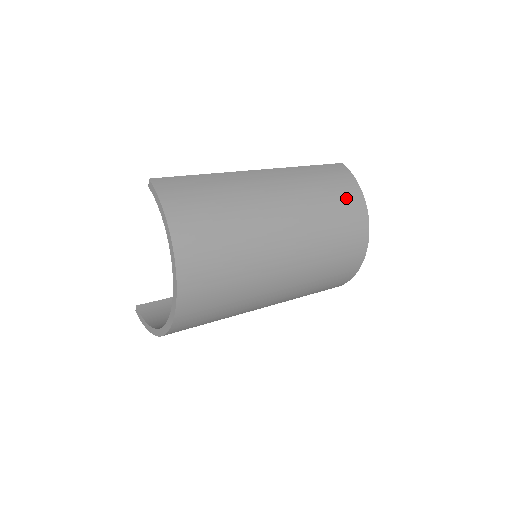
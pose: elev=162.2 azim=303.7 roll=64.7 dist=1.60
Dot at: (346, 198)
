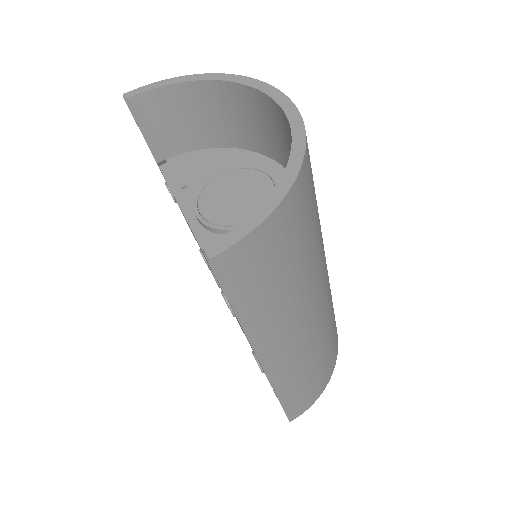
Dot at: occluded
